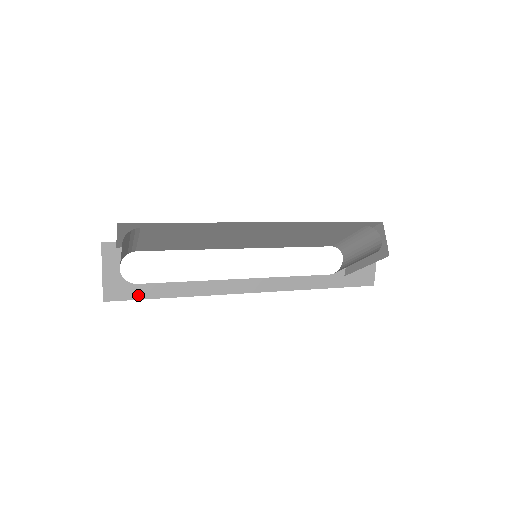
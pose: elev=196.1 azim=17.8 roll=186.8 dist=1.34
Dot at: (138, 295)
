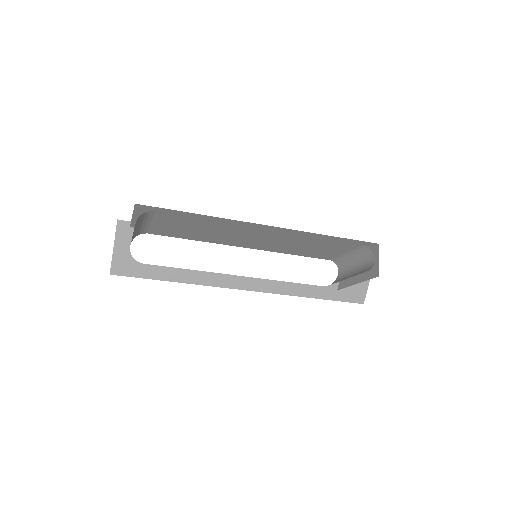
Dot at: (142, 274)
